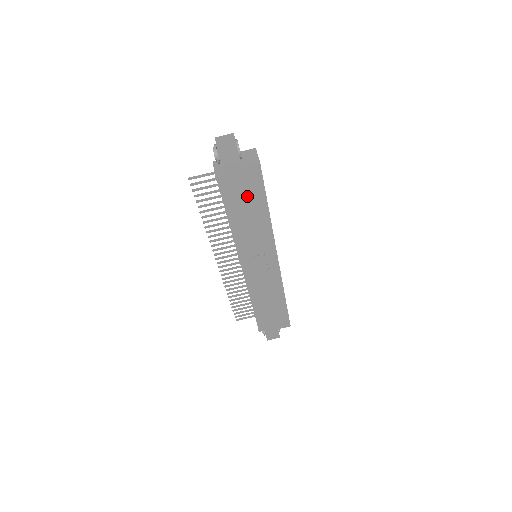
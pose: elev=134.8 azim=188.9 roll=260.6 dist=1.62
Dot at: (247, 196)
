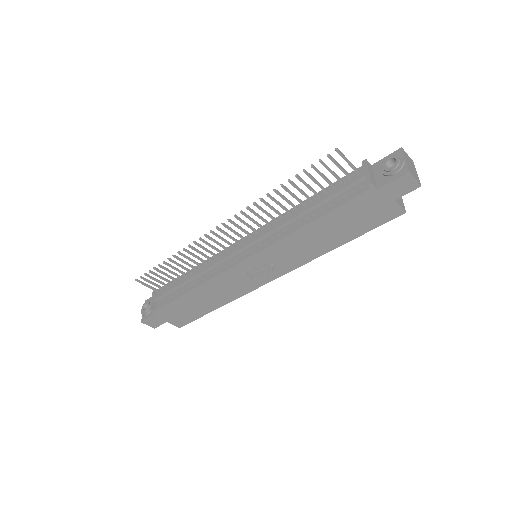
Dot at: (355, 220)
